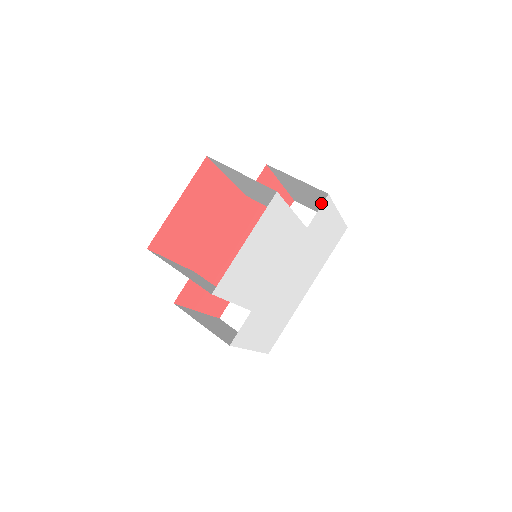
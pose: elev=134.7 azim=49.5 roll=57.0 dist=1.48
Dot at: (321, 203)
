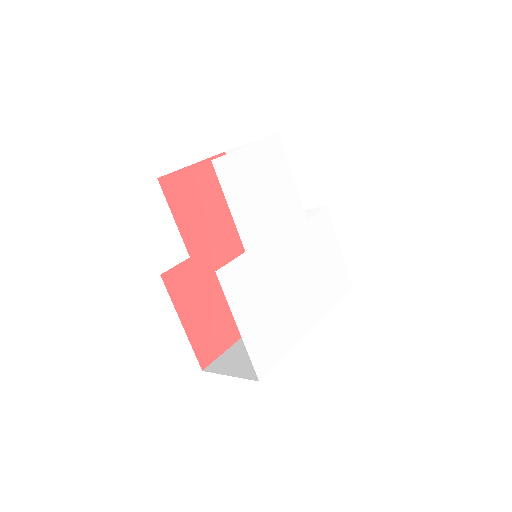
Dot at: occluded
